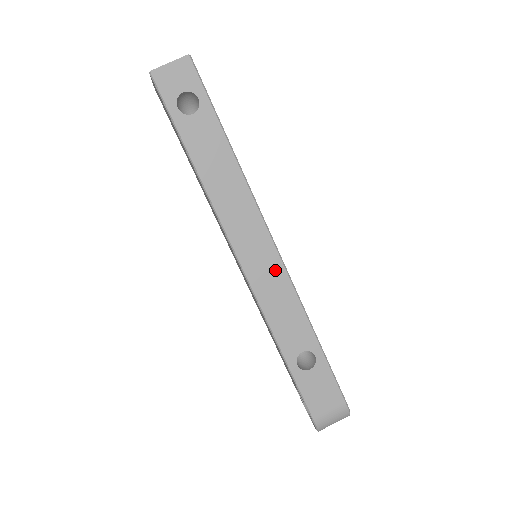
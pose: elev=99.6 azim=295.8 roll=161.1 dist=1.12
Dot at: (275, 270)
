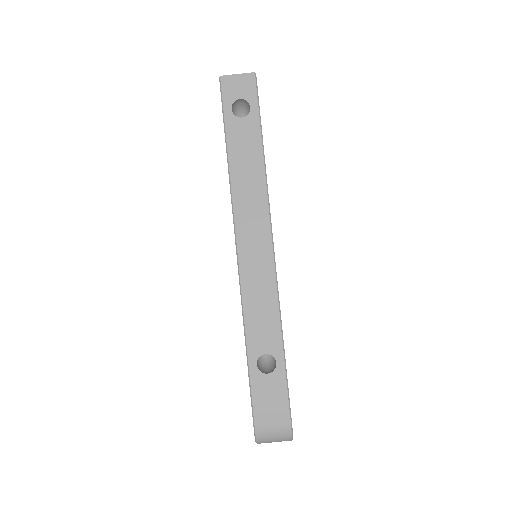
Dot at: (266, 269)
